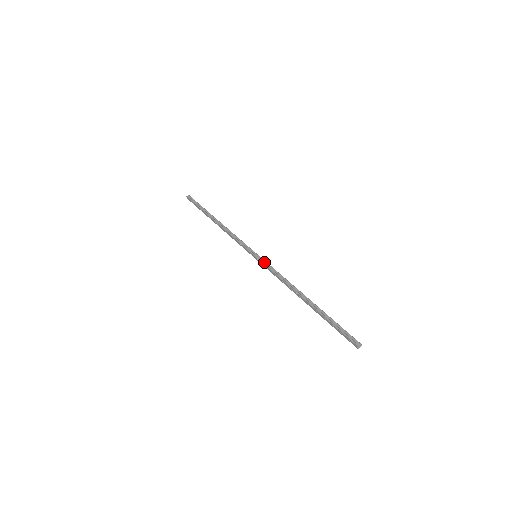
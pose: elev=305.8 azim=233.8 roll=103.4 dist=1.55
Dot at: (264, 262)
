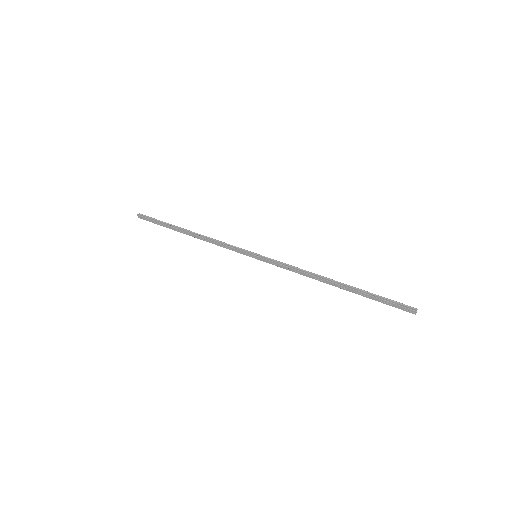
Dot at: (270, 259)
